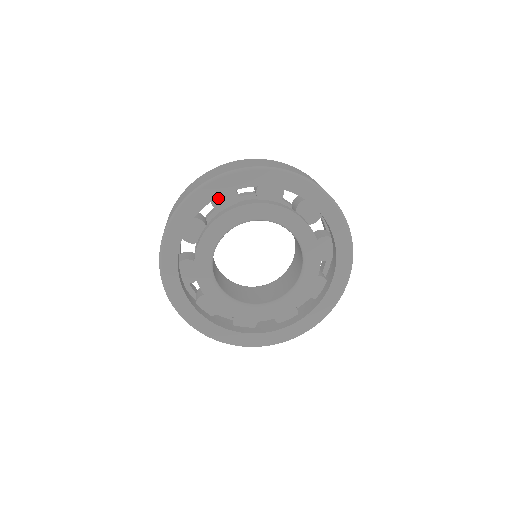
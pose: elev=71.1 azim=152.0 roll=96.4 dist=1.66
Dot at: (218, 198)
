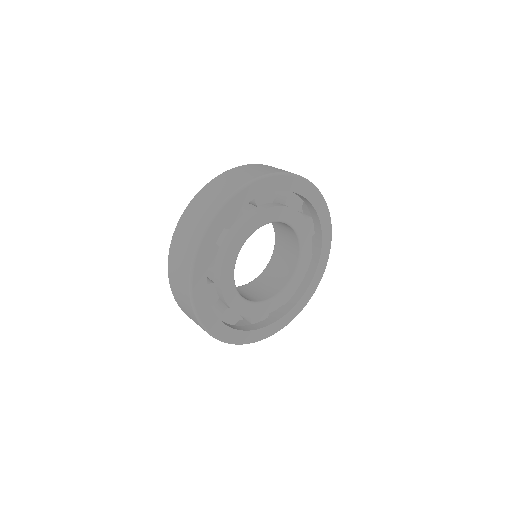
Dot at: occluded
